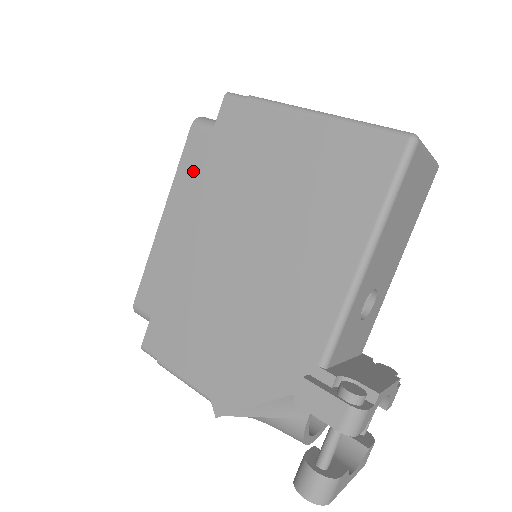
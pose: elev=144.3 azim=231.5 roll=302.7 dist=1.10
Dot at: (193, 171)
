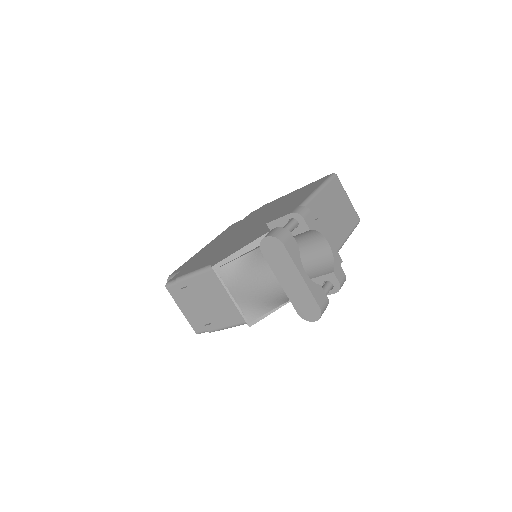
Dot at: occluded
